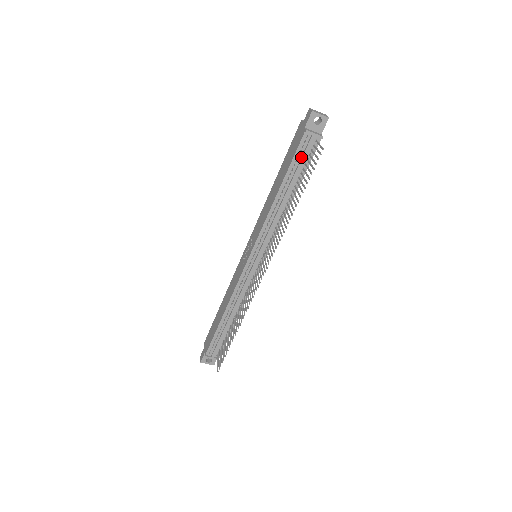
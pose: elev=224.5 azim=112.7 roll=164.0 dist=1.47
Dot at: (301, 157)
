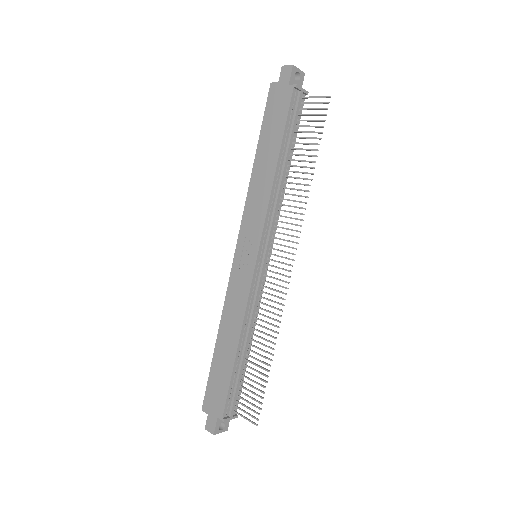
Dot at: (293, 118)
